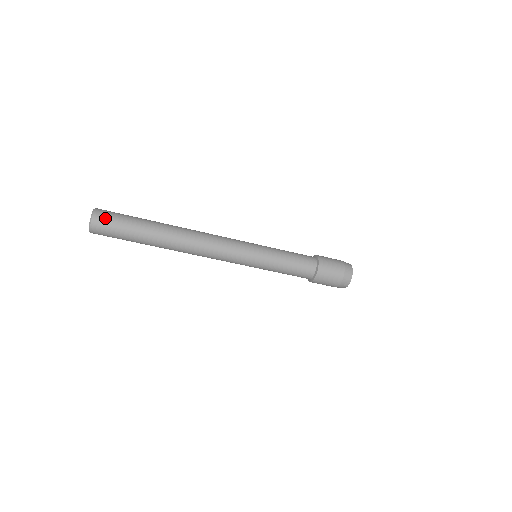
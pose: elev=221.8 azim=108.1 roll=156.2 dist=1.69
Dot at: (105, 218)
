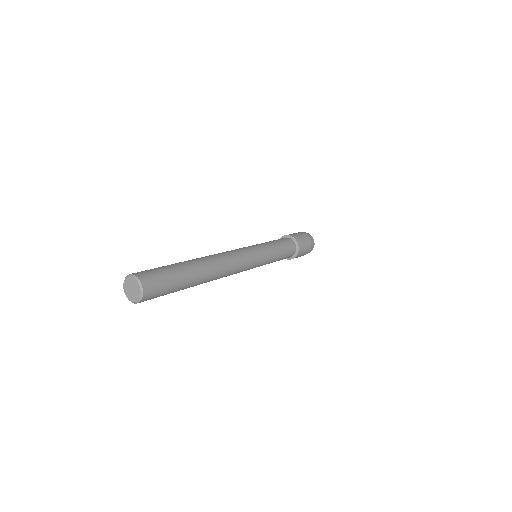
Dot at: (154, 288)
